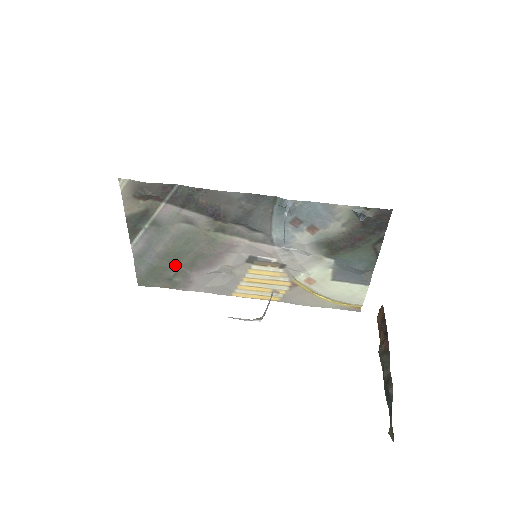
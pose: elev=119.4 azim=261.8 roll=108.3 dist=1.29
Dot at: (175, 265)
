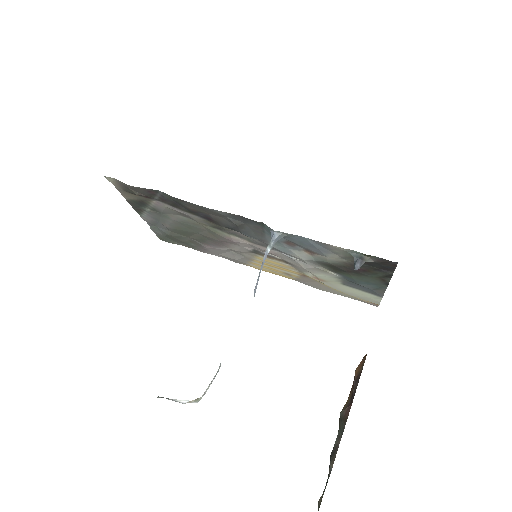
Dot at: (187, 237)
